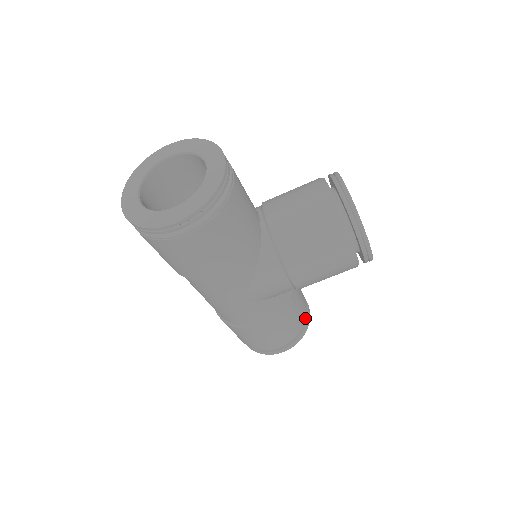
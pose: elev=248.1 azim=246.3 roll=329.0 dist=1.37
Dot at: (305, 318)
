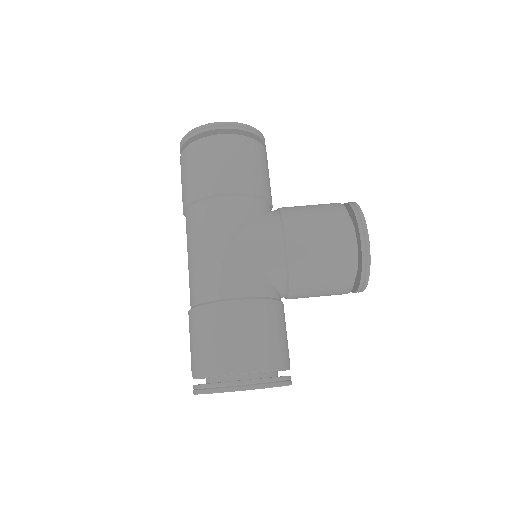
Dot at: (284, 365)
